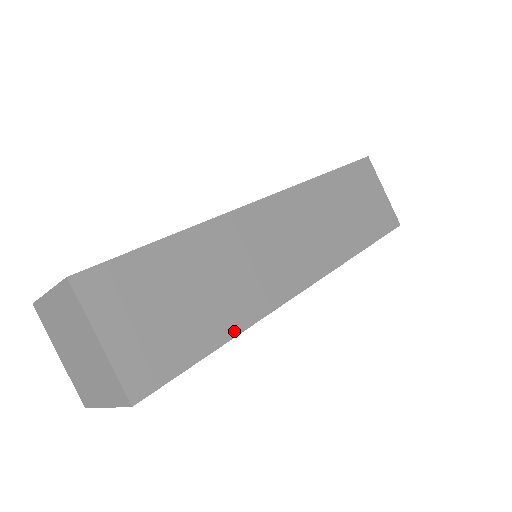
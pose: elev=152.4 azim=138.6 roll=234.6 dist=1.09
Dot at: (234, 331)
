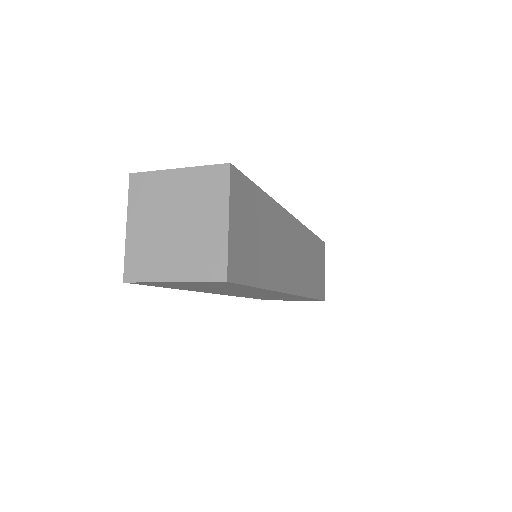
Dot at: occluded
